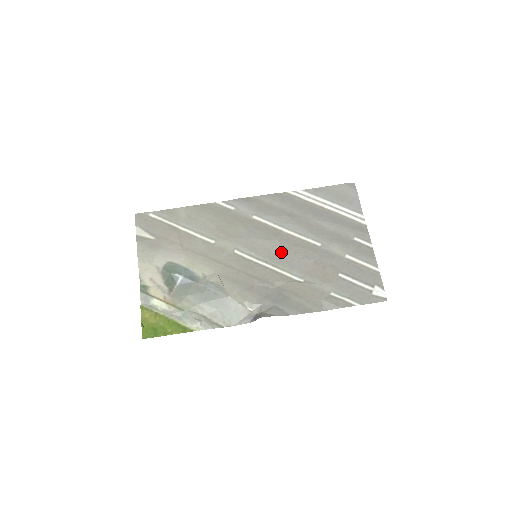
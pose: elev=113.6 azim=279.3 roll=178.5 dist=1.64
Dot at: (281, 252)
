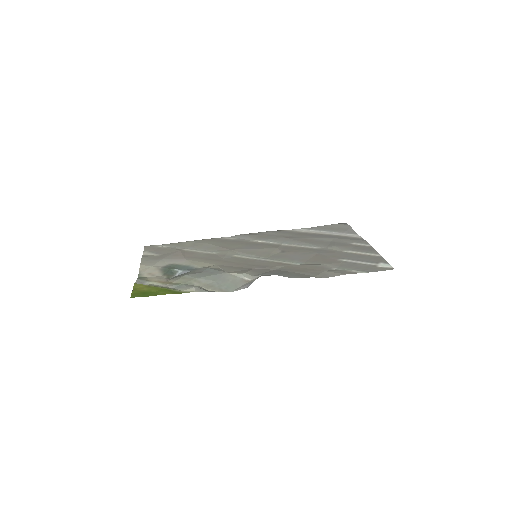
Dot at: (281, 253)
